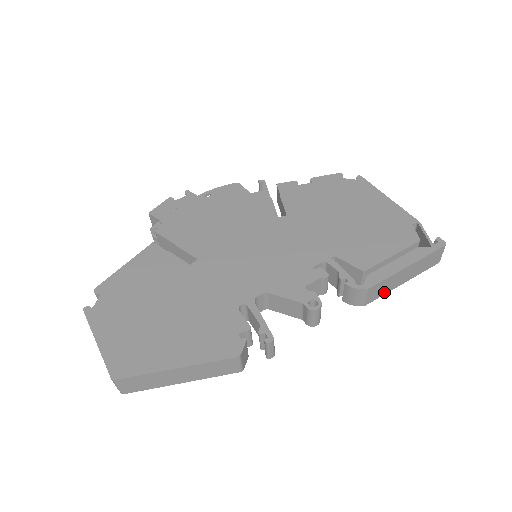
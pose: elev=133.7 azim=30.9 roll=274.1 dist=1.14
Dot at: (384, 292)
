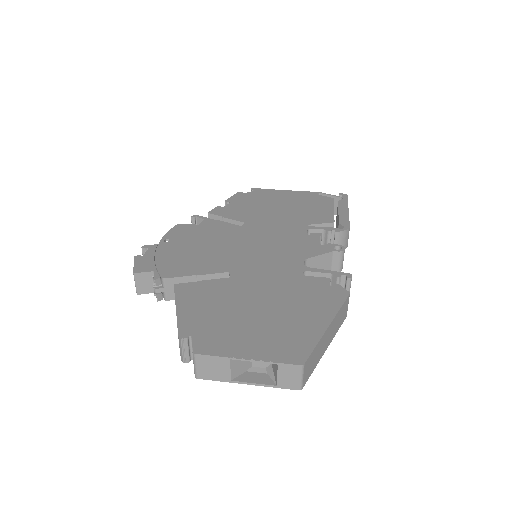
Dot at: occluded
